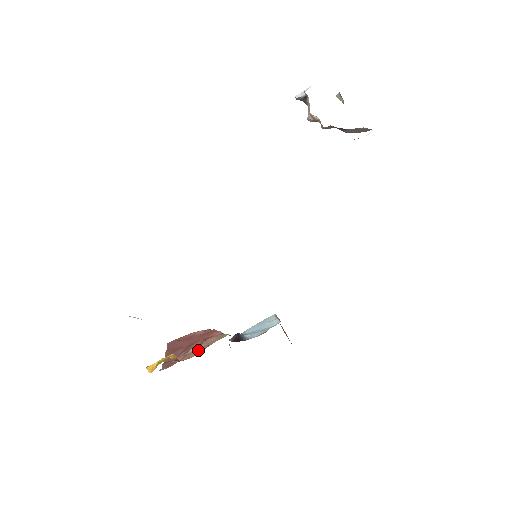
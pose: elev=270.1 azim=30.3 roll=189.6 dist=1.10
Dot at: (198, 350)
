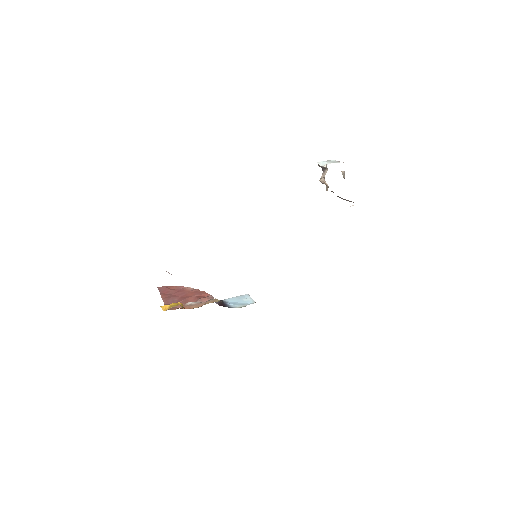
Dot at: (197, 304)
